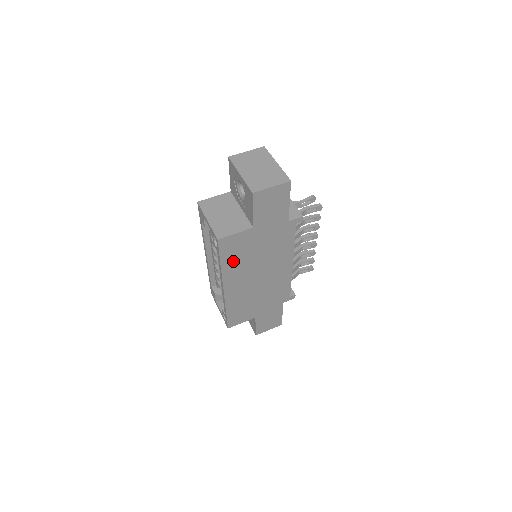
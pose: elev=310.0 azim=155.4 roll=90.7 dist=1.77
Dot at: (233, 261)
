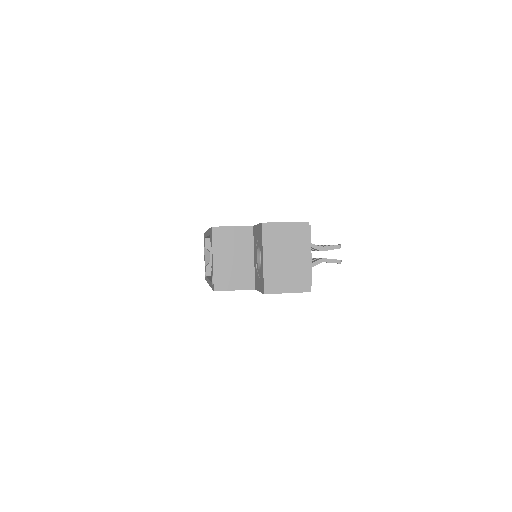
Dot at: occluded
